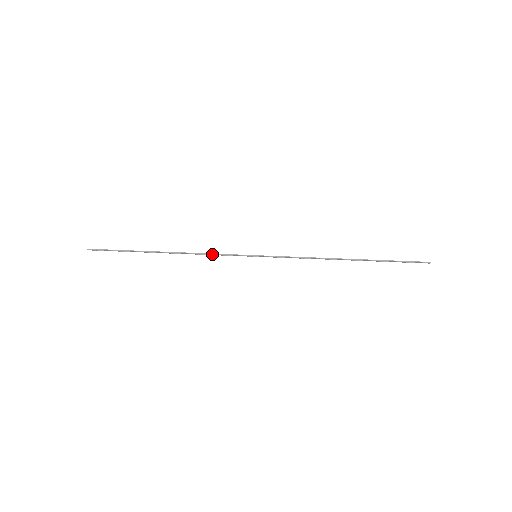
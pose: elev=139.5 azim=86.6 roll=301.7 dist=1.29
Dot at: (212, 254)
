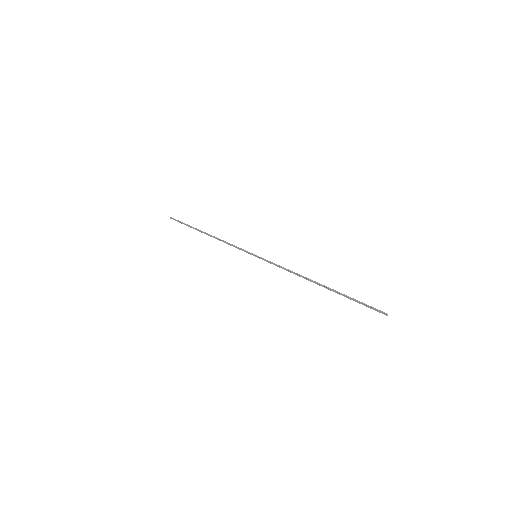
Dot at: (230, 244)
